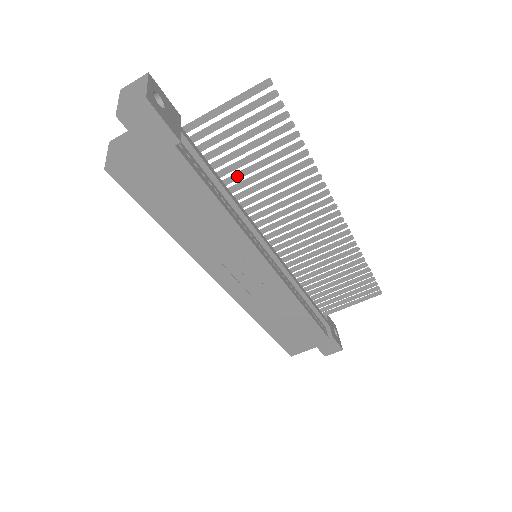
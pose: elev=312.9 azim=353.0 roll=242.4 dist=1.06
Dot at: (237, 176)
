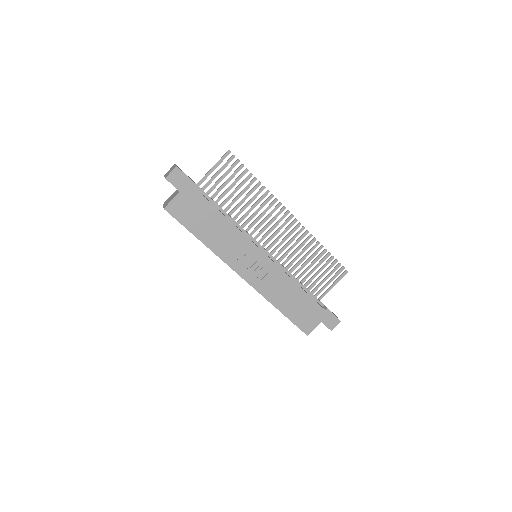
Dot at: (229, 206)
